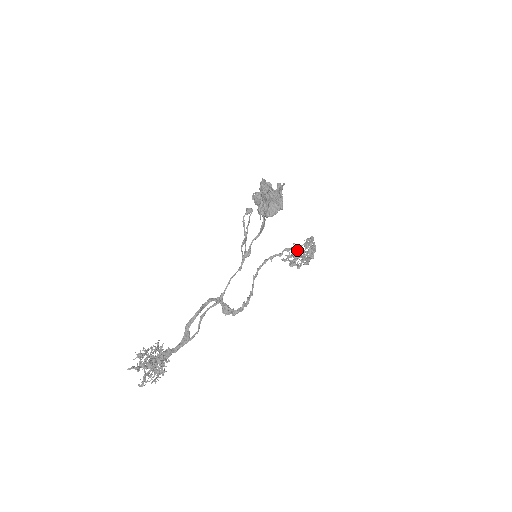
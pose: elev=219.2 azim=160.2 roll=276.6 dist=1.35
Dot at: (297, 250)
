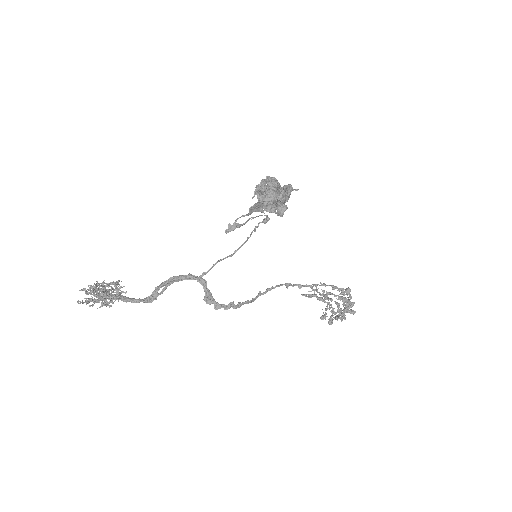
Dot at: (329, 298)
